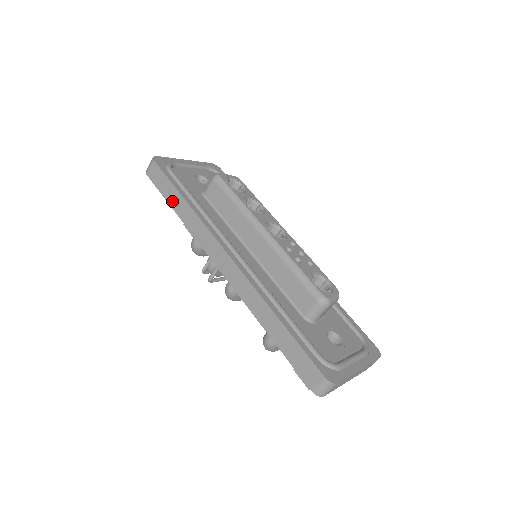
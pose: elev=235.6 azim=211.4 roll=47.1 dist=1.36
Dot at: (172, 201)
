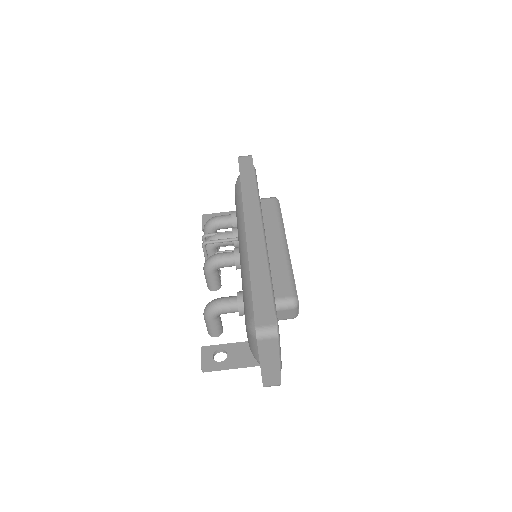
Dot at: (245, 178)
